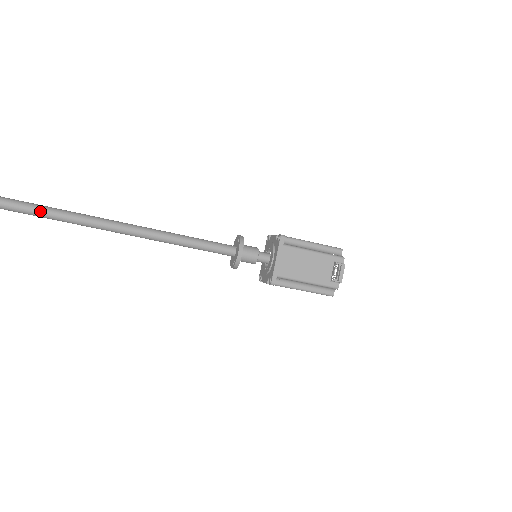
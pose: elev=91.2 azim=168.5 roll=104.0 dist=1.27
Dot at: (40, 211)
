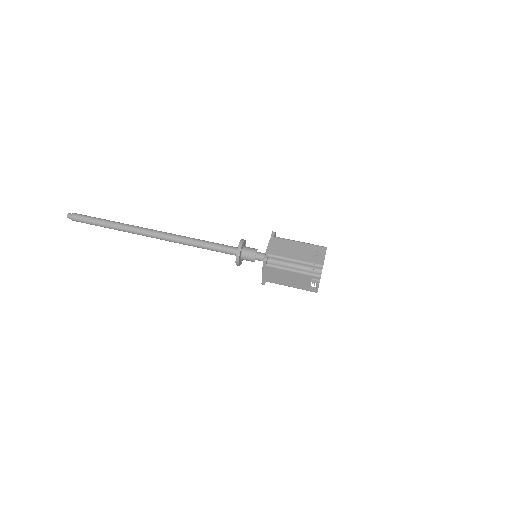
Dot at: (106, 227)
